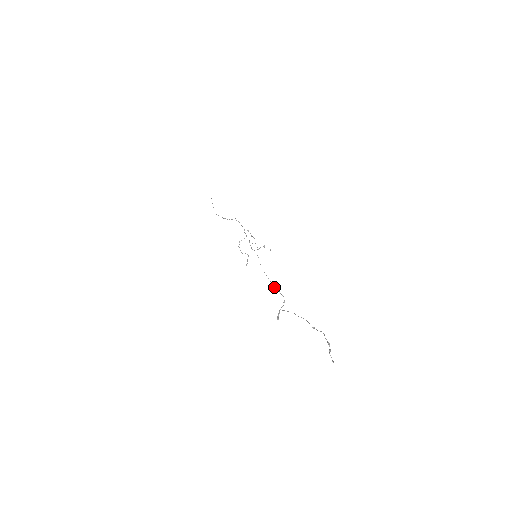
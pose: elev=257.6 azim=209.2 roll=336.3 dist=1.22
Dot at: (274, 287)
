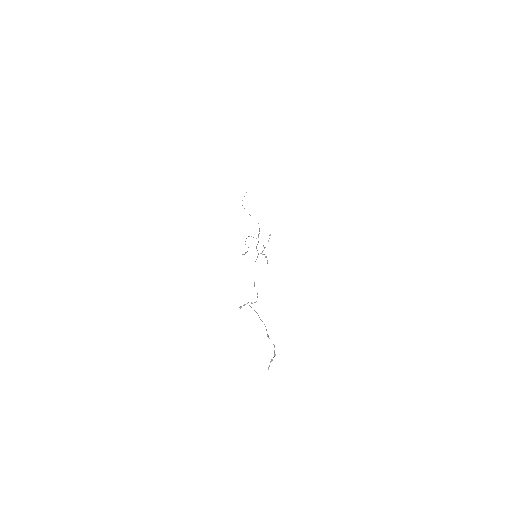
Dot at: occluded
